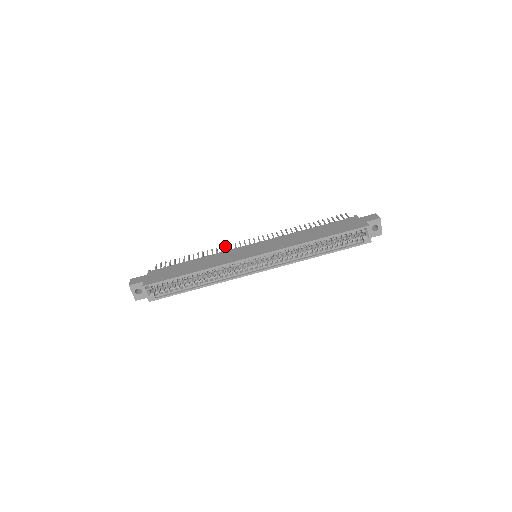
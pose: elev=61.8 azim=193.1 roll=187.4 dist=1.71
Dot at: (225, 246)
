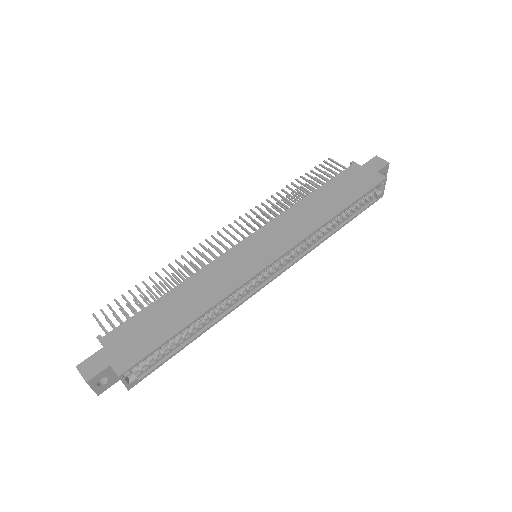
Dot at: (195, 250)
